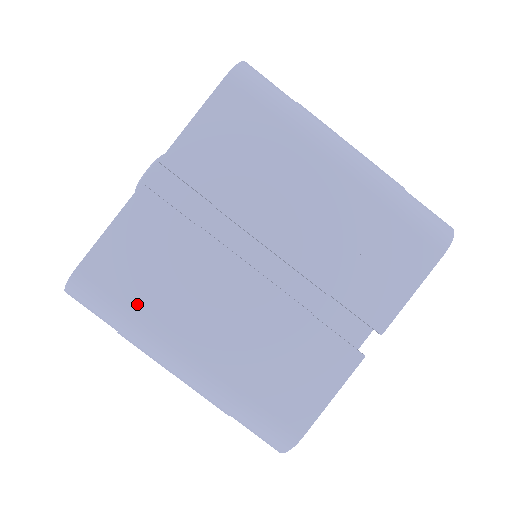
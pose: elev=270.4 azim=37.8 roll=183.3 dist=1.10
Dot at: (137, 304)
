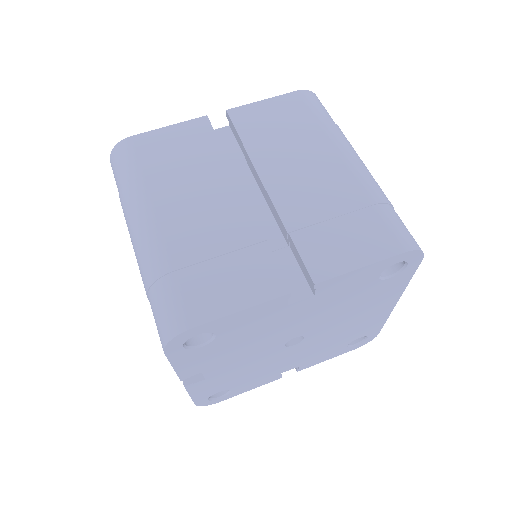
Dot at: (148, 171)
